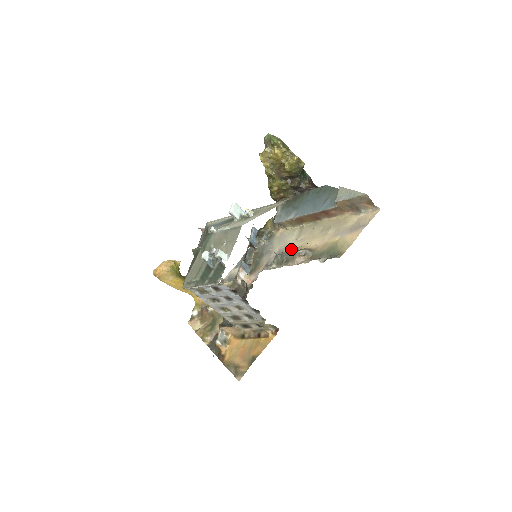
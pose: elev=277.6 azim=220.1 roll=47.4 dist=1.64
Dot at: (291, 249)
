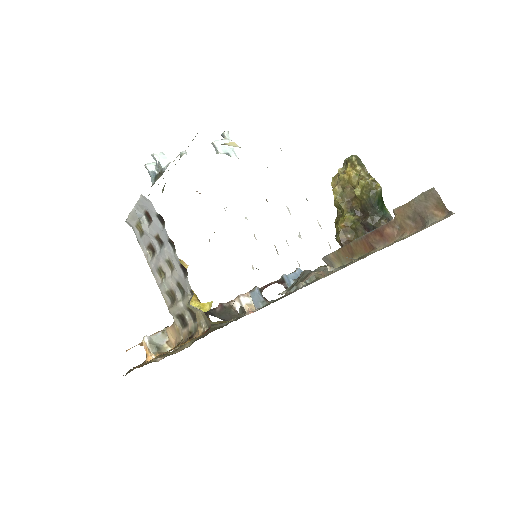
Dot at: occluded
